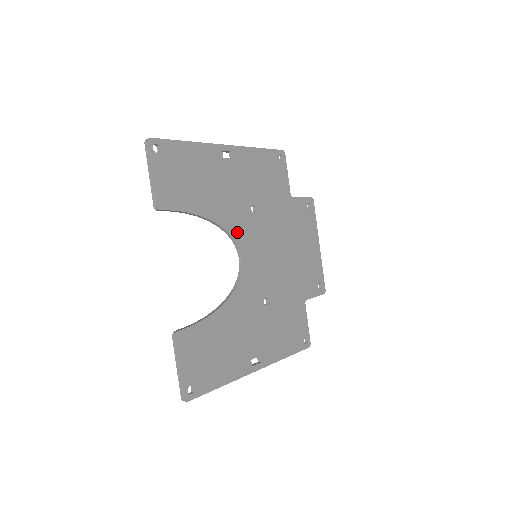
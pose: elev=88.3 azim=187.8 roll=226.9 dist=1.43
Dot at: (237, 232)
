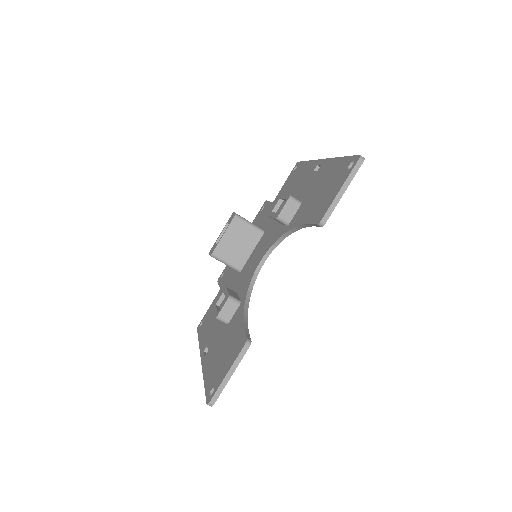
Dot at: occluded
